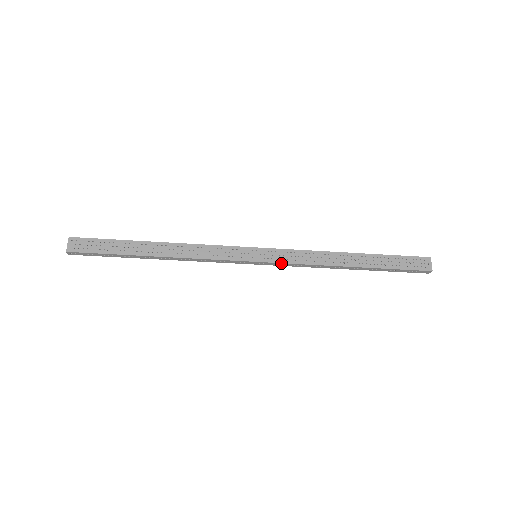
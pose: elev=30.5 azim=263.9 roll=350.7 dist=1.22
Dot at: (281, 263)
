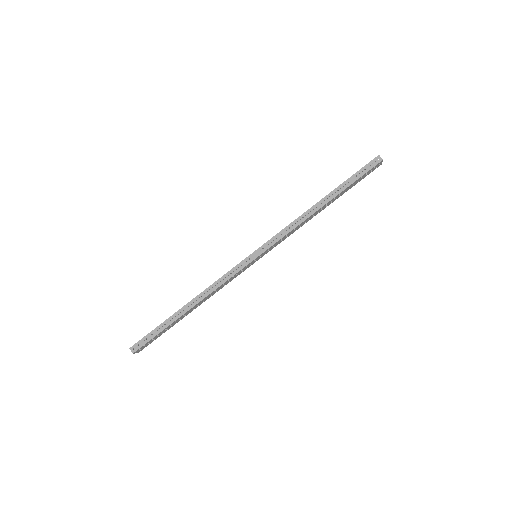
Dot at: (270, 240)
